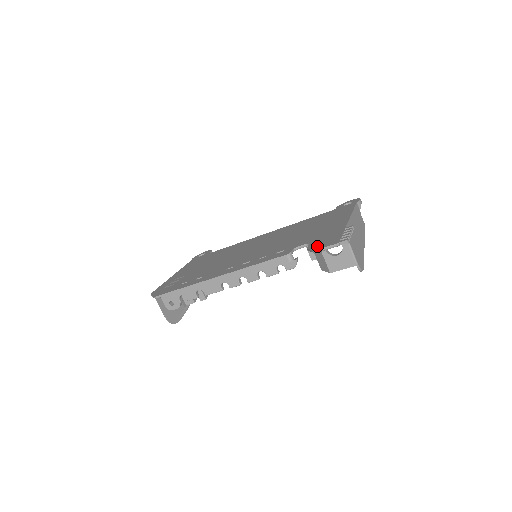
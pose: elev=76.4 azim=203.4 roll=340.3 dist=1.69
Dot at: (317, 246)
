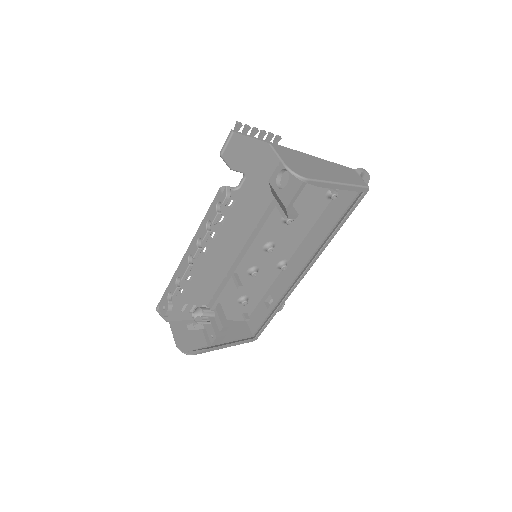
Dot at: (230, 155)
